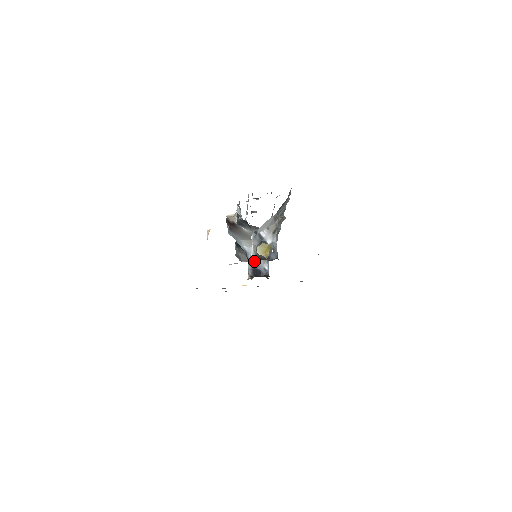
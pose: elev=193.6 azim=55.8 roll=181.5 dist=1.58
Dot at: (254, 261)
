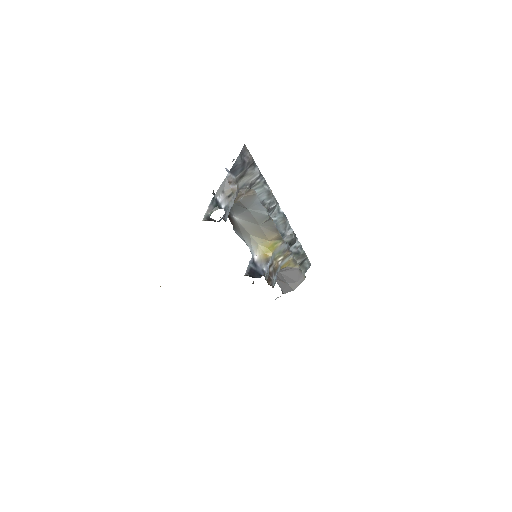
Dot at: (254, 262)
